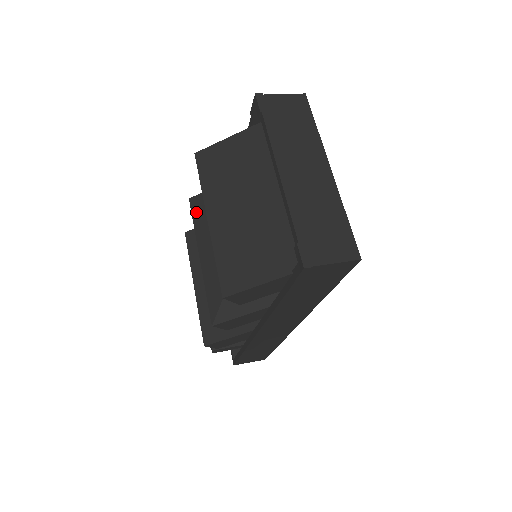
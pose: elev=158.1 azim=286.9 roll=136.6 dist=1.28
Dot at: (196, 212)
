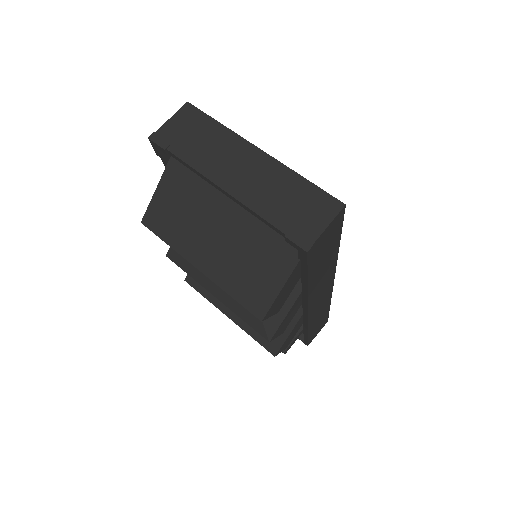
Dot at: (181, 262)
